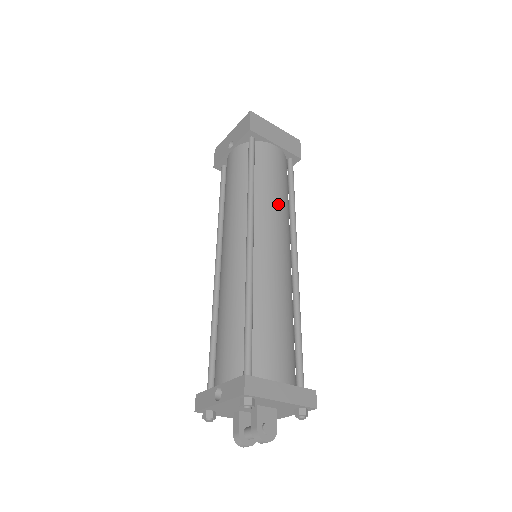
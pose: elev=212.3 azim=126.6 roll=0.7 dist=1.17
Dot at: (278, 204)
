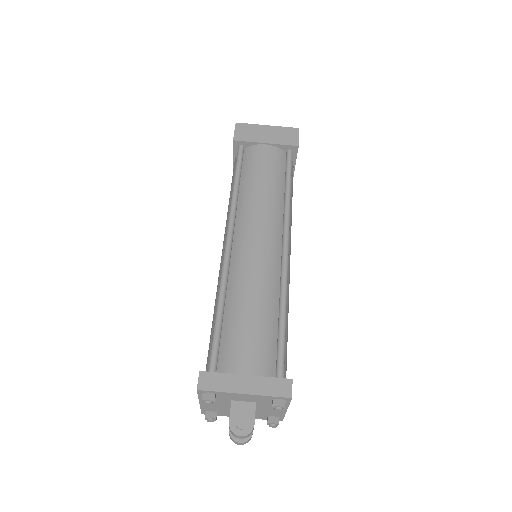
Dot at: (262, 200)
